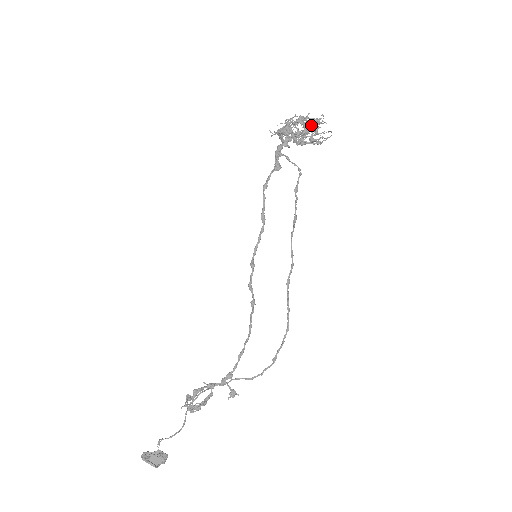
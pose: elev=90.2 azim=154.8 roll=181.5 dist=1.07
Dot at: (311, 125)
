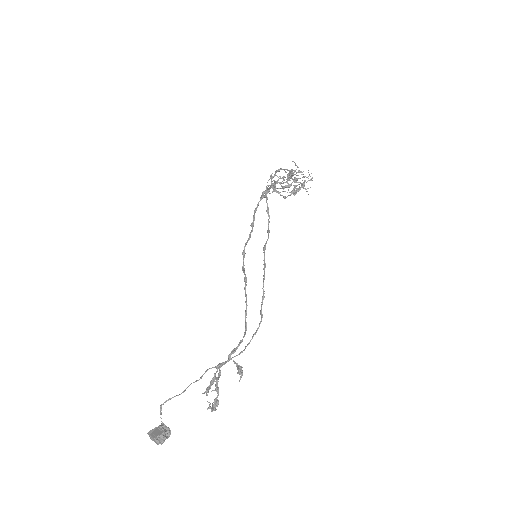
Dot at: occluded
